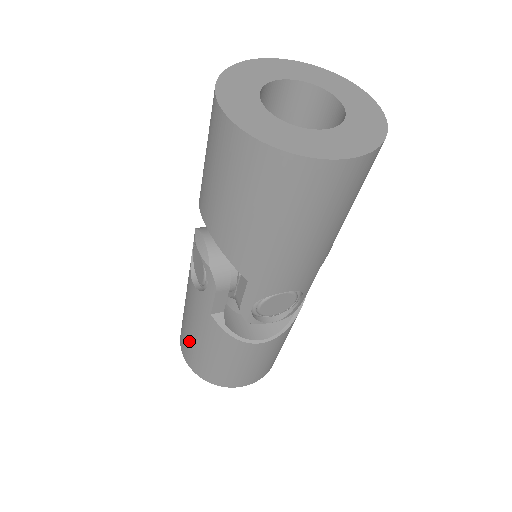
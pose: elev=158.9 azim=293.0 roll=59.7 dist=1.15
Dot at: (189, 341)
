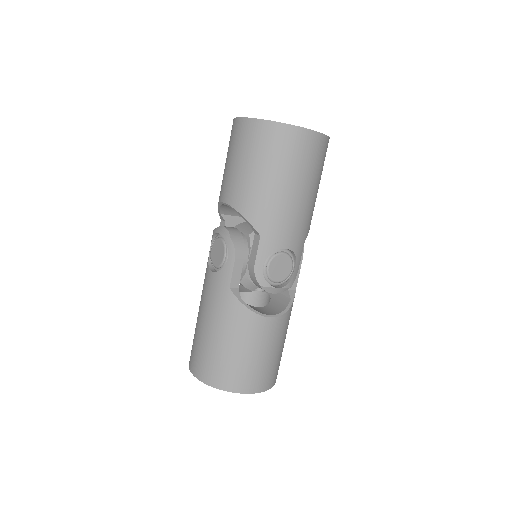
Dot at: (204, 344)
